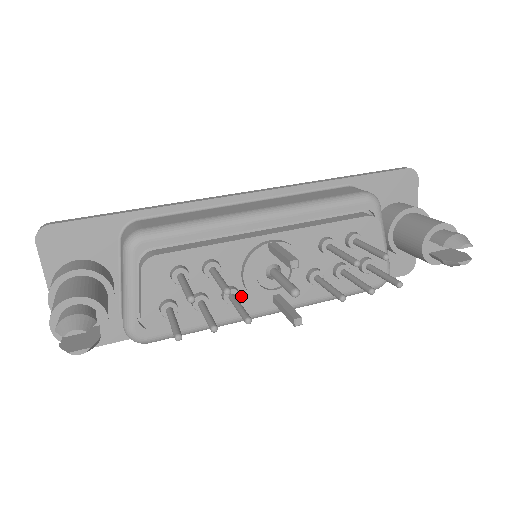
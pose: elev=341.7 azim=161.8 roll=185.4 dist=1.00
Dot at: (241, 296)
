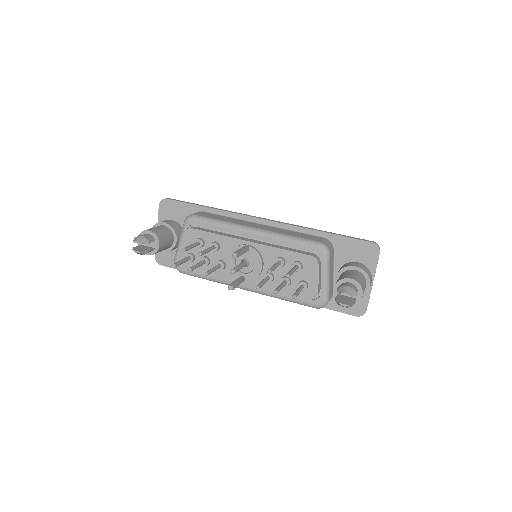
Dot at: (227, 269)
